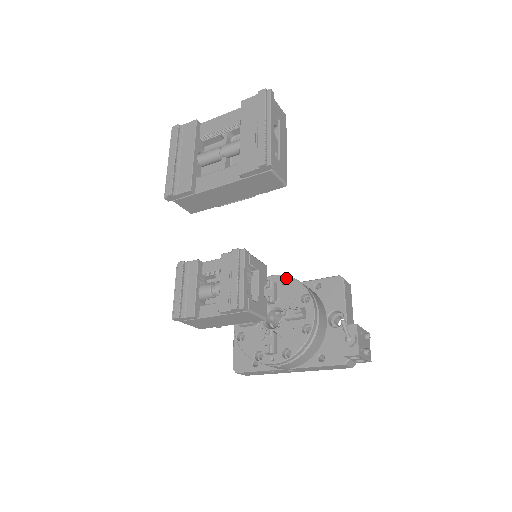
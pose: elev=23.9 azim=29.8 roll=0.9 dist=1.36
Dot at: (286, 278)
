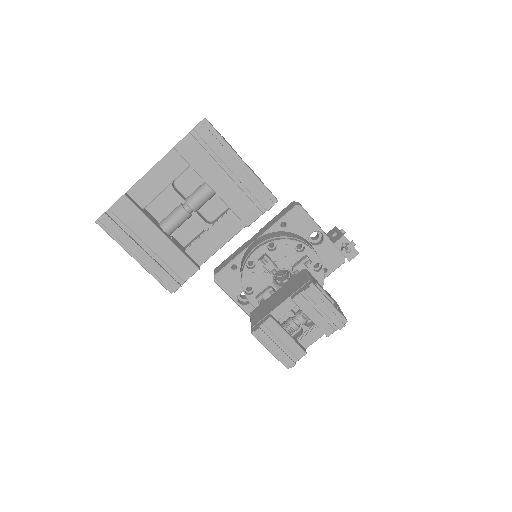
Dot at: (267, 243)
